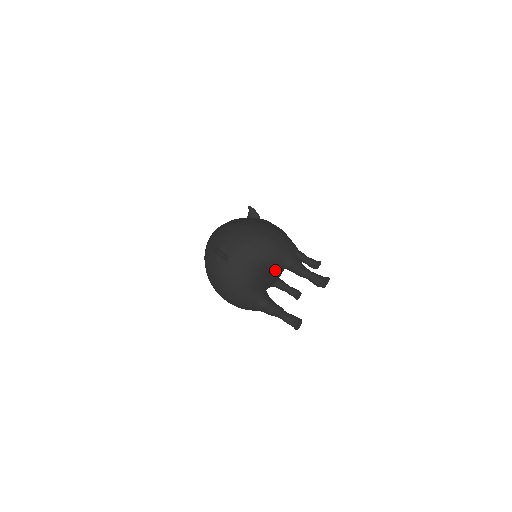
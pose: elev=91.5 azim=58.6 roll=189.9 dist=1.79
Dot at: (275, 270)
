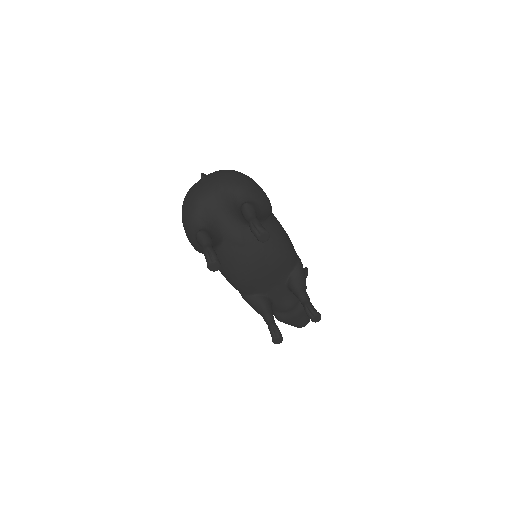
Dot at: (239, 224)
